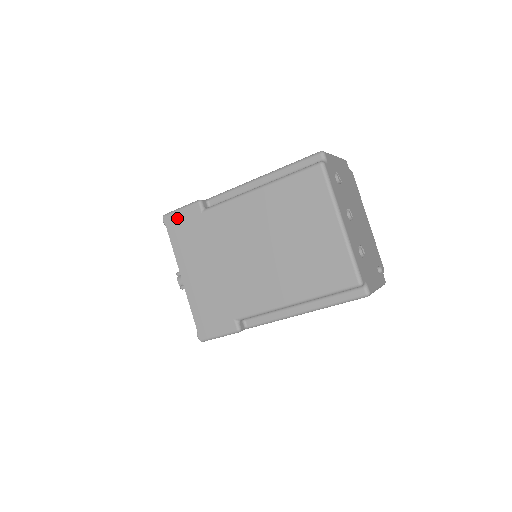
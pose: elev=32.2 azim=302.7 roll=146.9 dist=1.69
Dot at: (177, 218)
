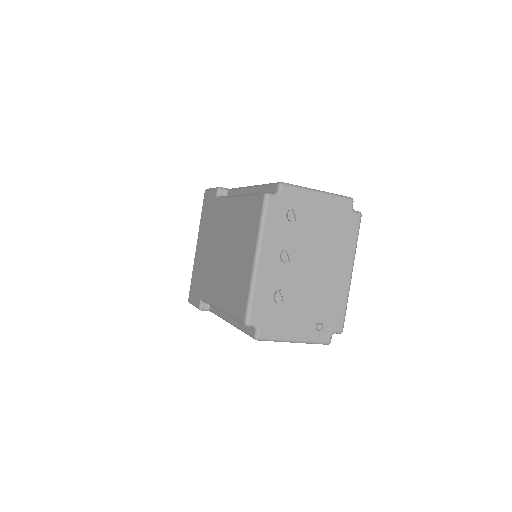
Dot at: (208, 196)
